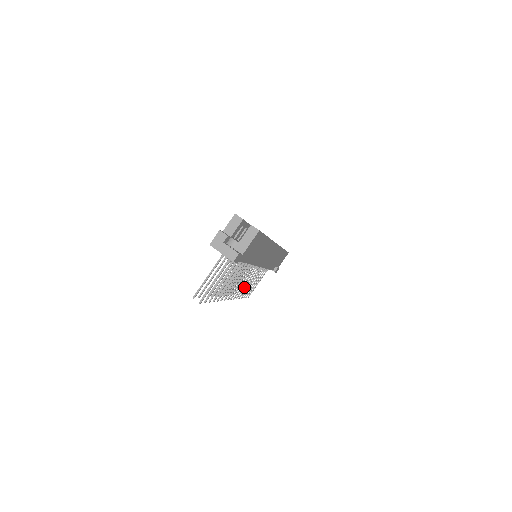
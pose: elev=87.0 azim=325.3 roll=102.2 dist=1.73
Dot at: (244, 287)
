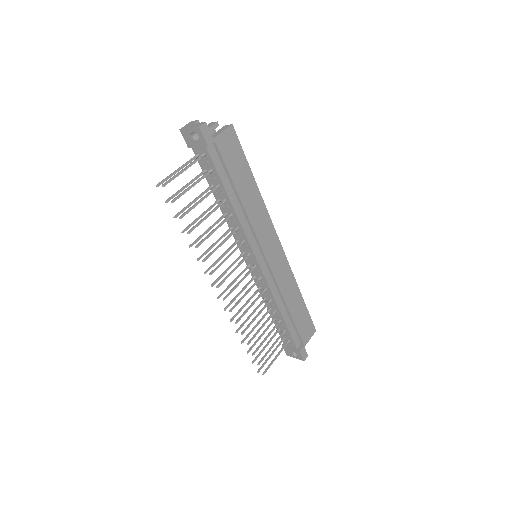
Dot at: (246, 310)
